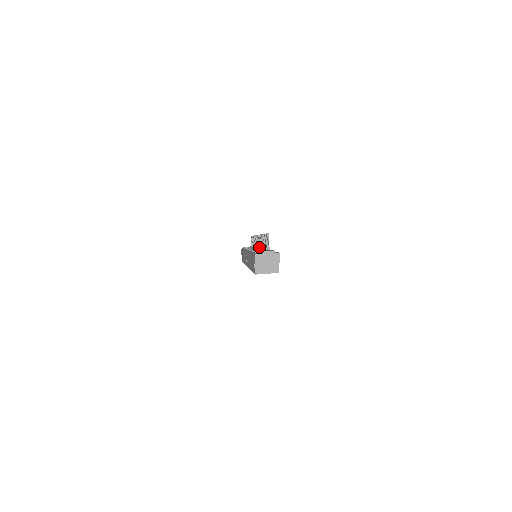
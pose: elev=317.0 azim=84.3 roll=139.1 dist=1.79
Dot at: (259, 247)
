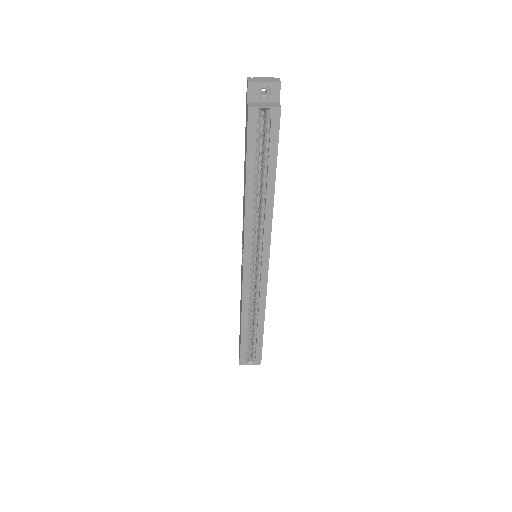
Dot at: occluded
